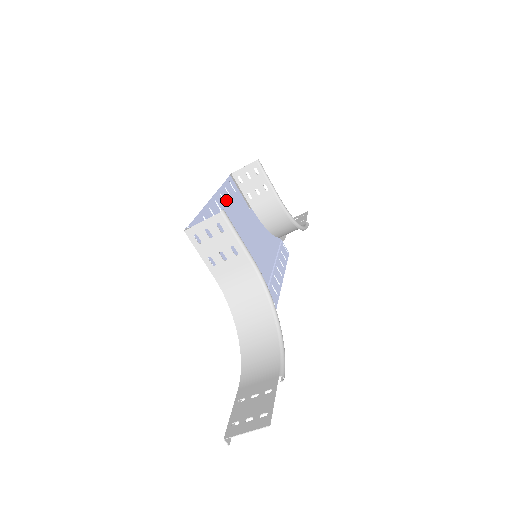
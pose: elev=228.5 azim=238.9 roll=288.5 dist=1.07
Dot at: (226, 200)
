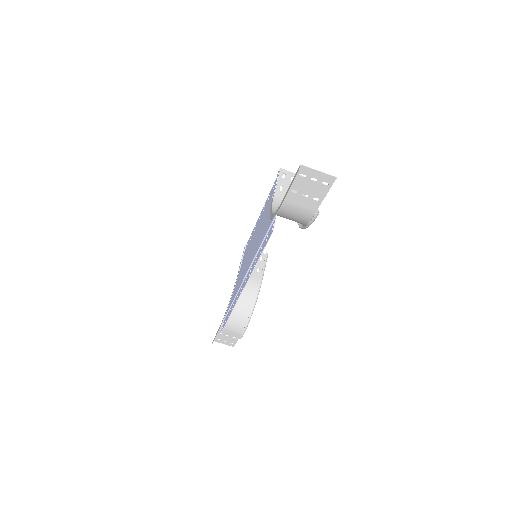
Dot at: occluded
